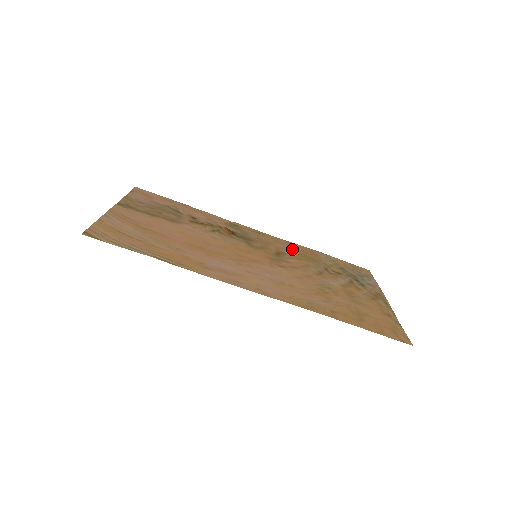
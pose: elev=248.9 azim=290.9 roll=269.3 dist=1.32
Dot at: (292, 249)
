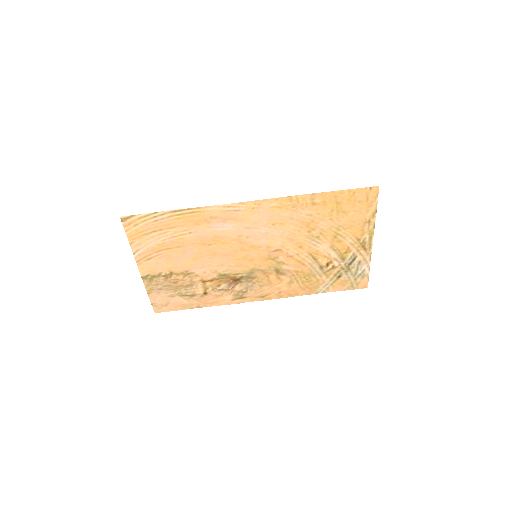
Dot at: (292, 286)
